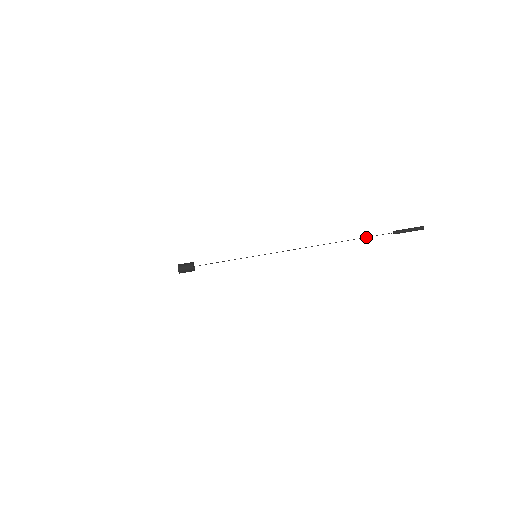
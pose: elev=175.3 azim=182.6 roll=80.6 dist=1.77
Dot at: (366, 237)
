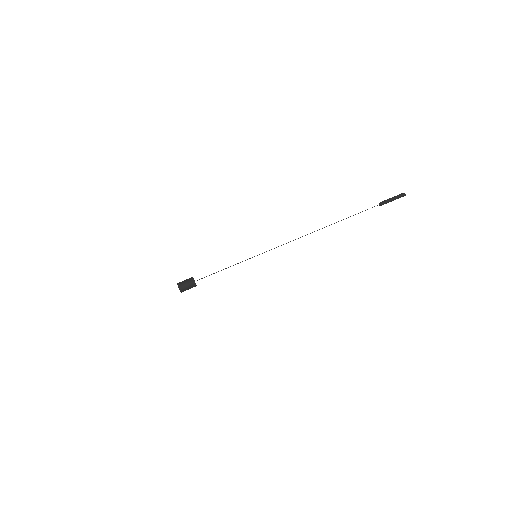
Dot at: occluded
